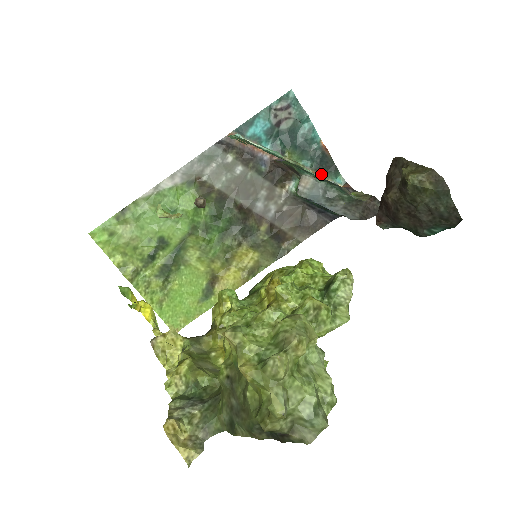
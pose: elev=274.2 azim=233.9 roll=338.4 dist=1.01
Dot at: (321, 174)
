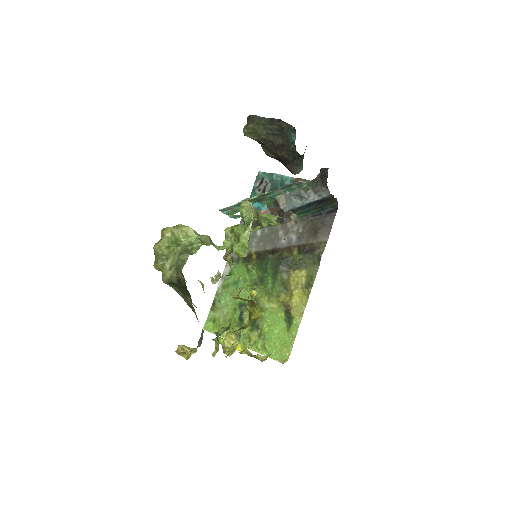
Dot at: occluded
